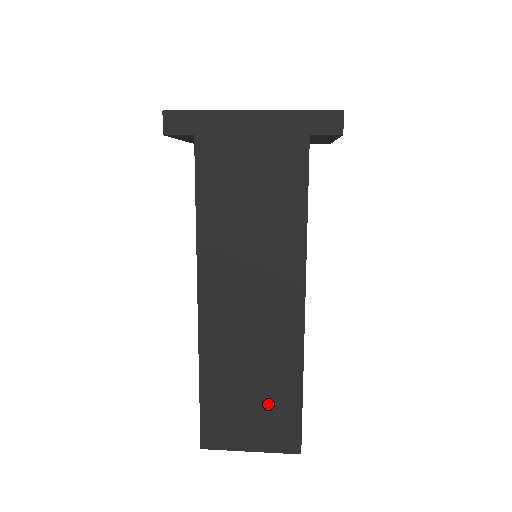
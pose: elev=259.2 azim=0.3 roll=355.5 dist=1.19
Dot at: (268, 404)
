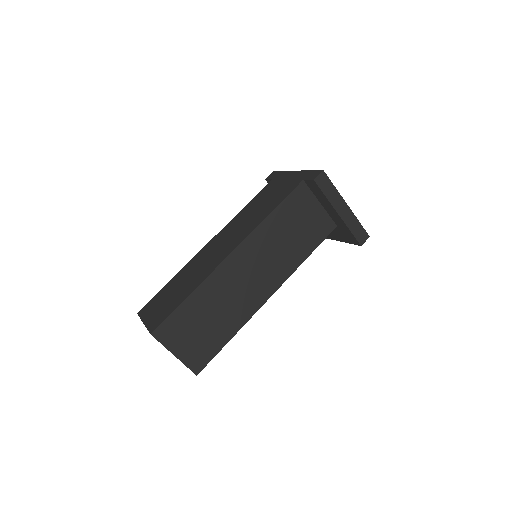
Dot at: (173, 299)
